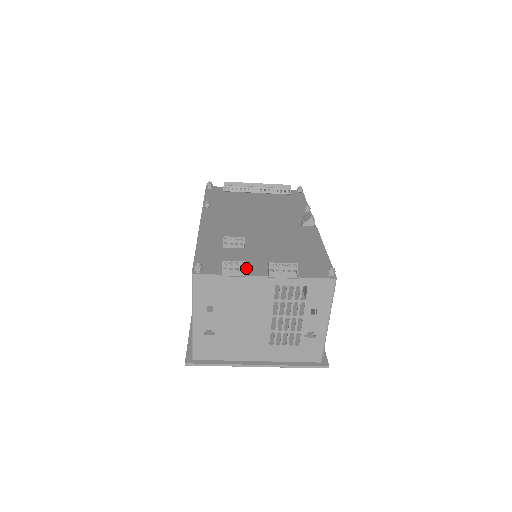
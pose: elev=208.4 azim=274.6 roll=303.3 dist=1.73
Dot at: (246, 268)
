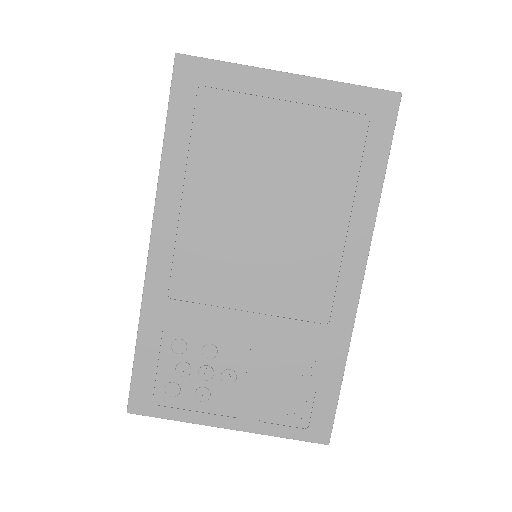
Dot at: occluded
